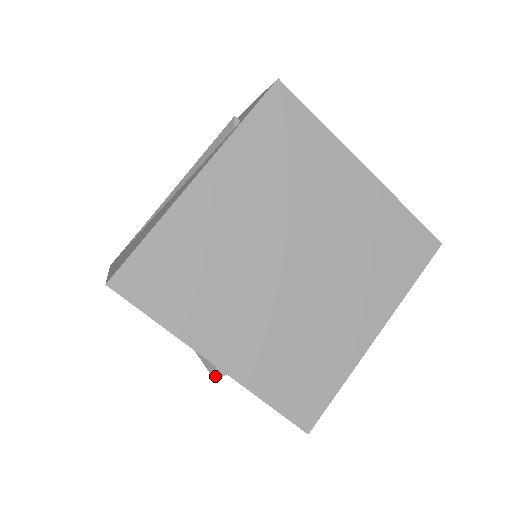
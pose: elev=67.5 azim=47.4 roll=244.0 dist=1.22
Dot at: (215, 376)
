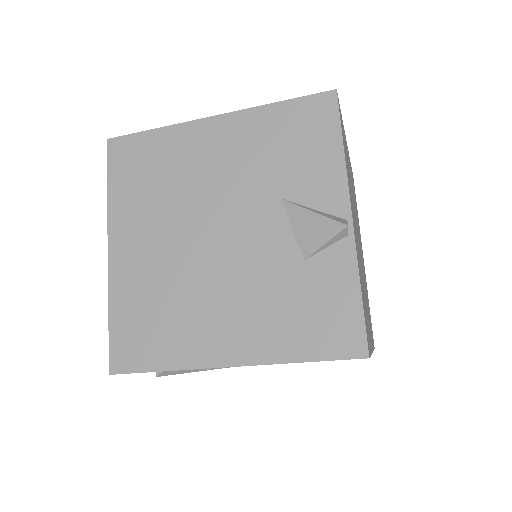
Dot at: (347, 223)
